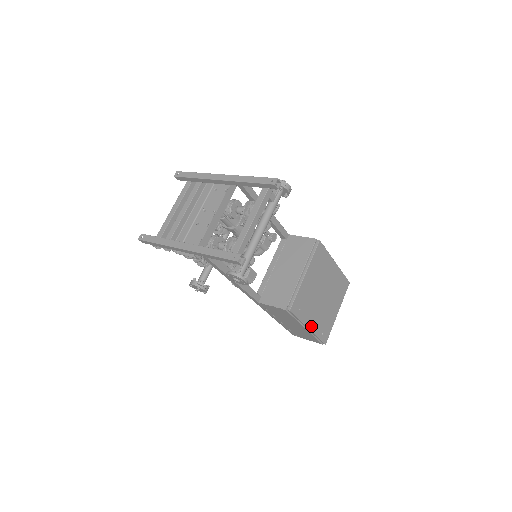
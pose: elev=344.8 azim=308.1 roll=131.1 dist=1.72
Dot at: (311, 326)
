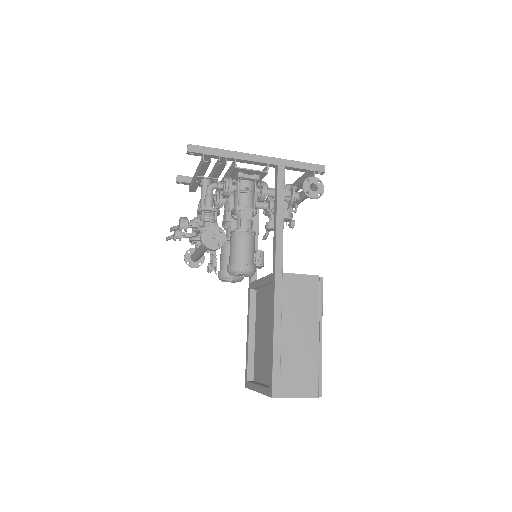
Dot at: (320, 338)
